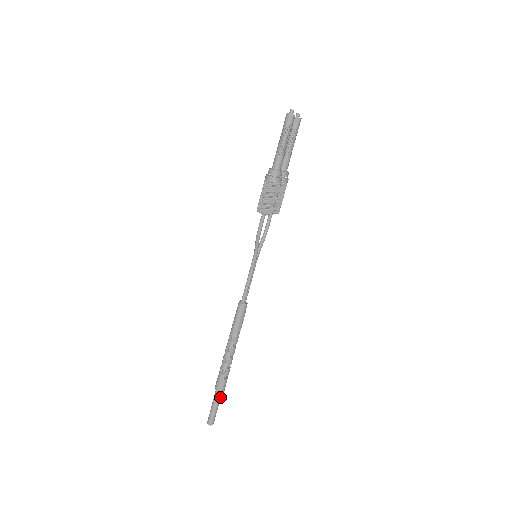
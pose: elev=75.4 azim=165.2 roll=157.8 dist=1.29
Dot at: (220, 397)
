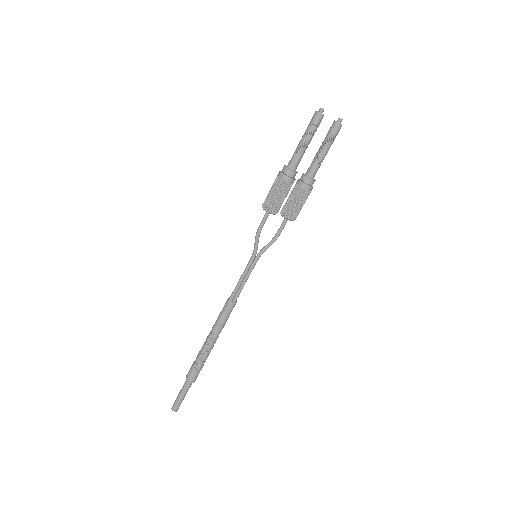
Dot at: (188, 387)
